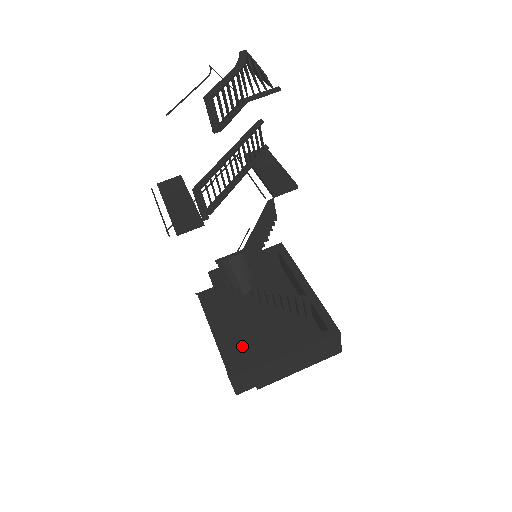
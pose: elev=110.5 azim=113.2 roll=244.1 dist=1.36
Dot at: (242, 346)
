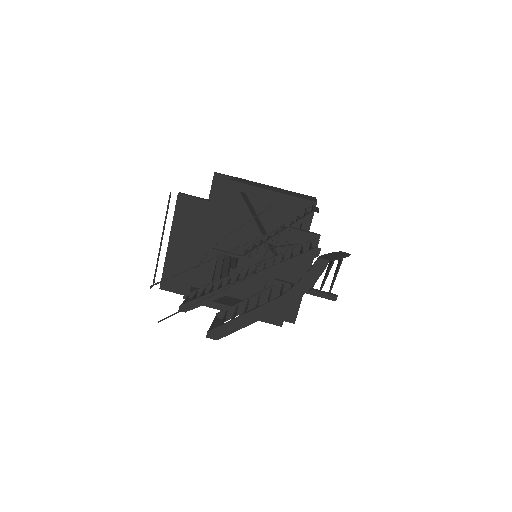
Dot at: occluded
